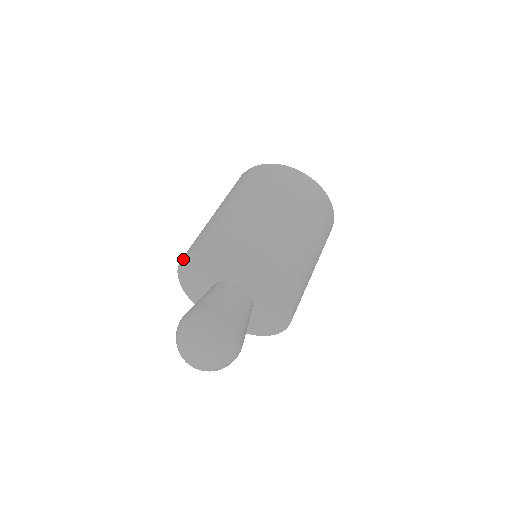
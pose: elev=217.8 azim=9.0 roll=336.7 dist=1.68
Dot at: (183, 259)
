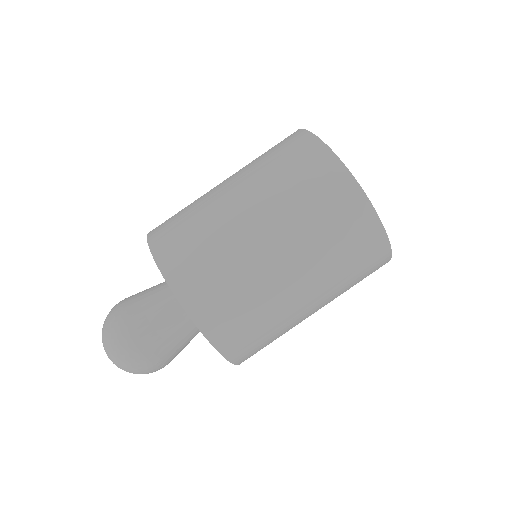
Dot at: occluded
